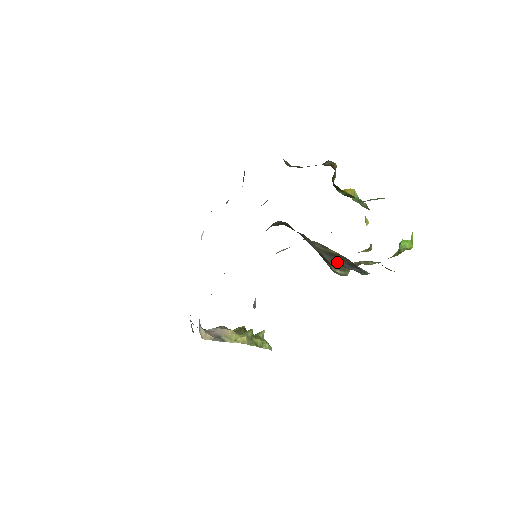
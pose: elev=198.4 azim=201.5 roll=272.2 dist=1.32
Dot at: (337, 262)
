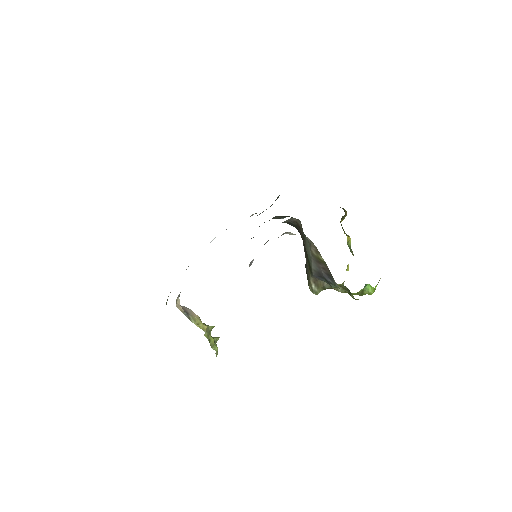
Dot at: (319, 271)
